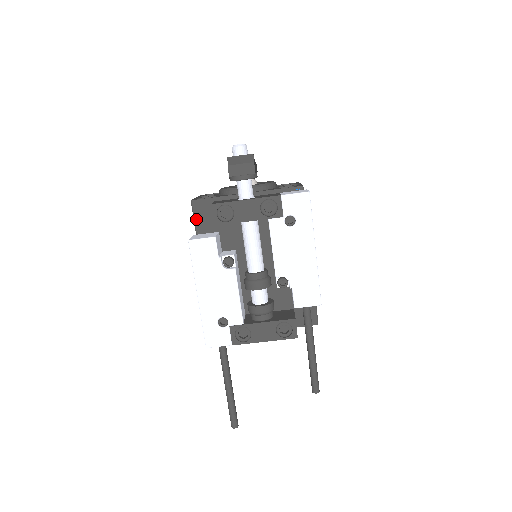
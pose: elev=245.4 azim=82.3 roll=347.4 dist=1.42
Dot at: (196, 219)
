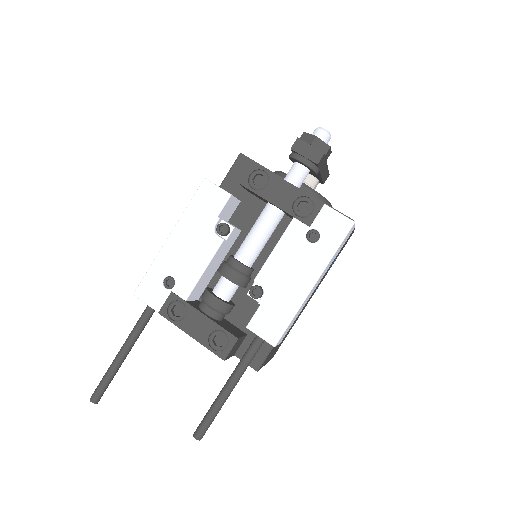
Dot at: (230, 173)
